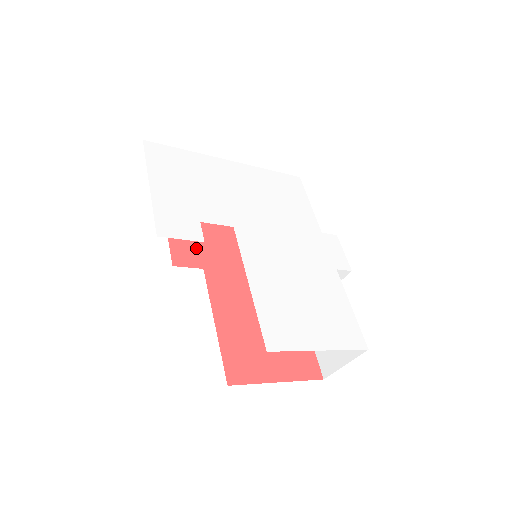
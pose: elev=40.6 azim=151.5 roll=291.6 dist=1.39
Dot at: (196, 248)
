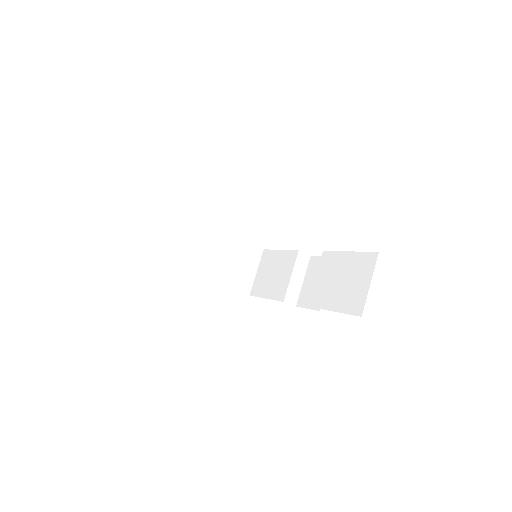
Dot at: occluded
